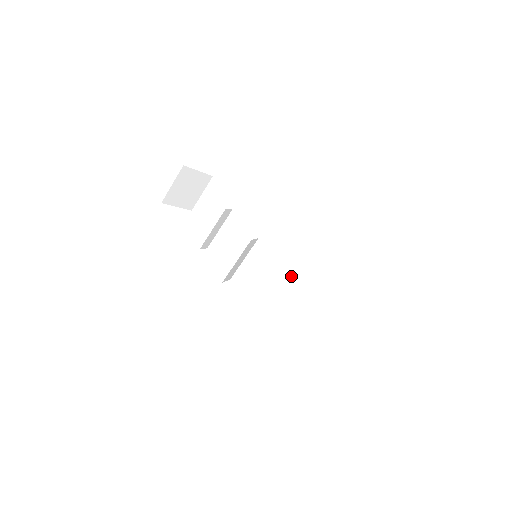
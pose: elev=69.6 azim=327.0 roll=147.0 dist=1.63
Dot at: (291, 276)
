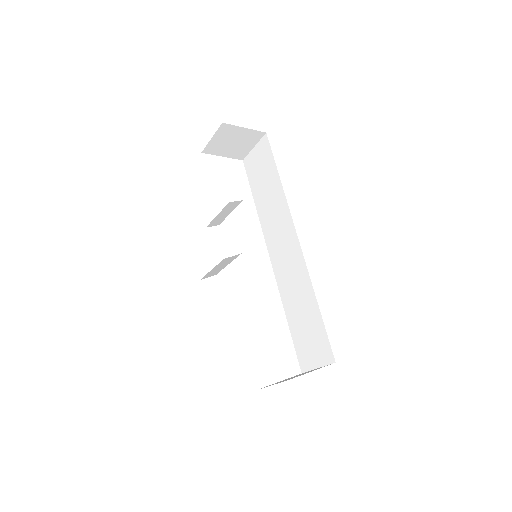
Dot at: (293, 285)
